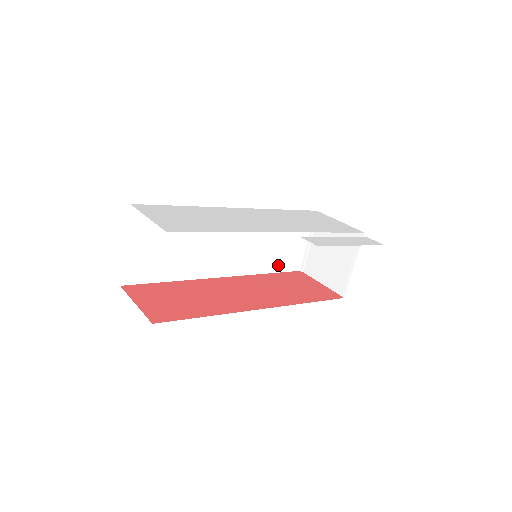
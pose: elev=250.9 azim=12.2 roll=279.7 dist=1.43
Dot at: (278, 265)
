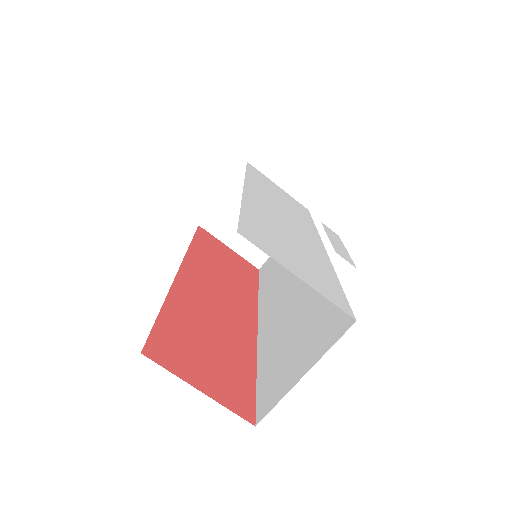
Dot at: occluded
